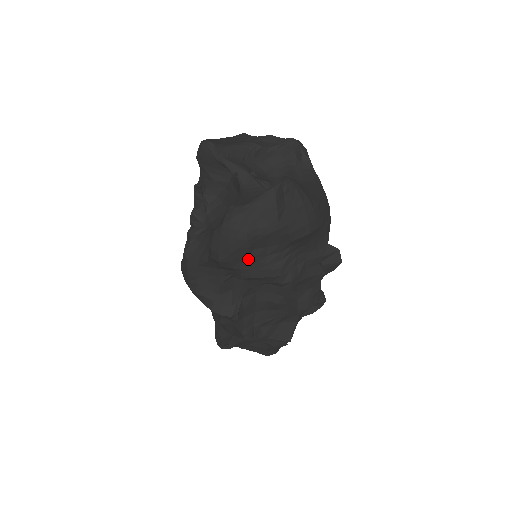
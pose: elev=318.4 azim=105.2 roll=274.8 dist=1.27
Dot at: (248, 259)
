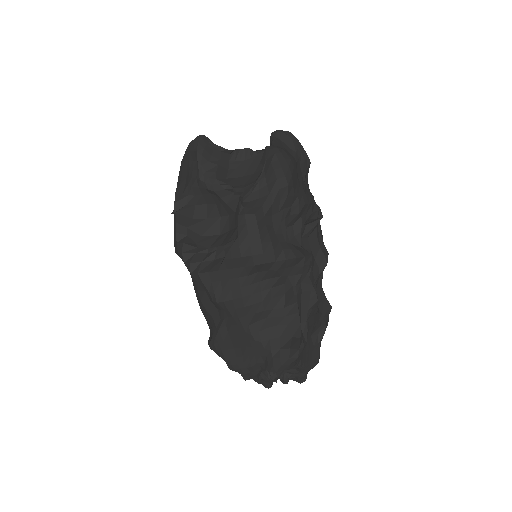
Dot at: (298, 184)
